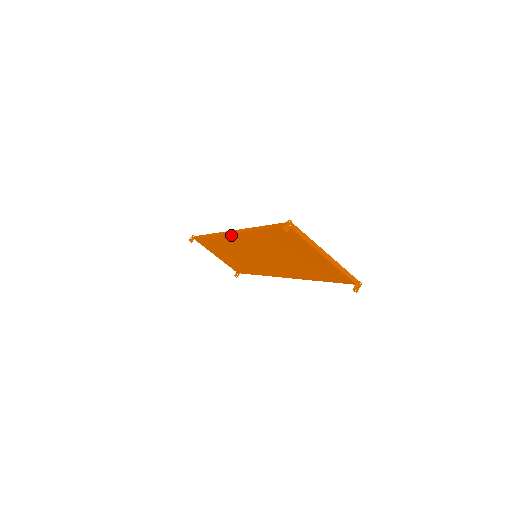
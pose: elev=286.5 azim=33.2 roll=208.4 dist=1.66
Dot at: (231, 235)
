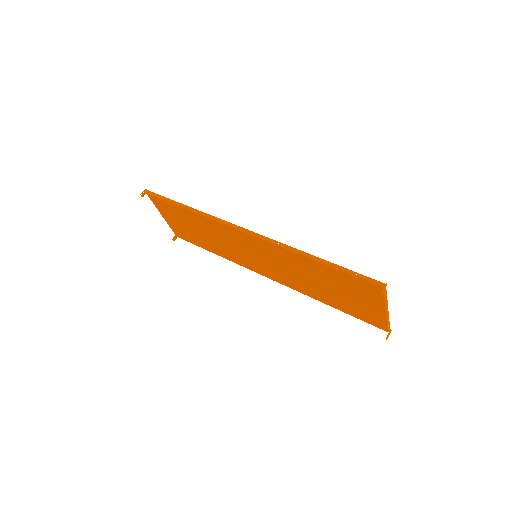
Dot at: (247, 235)
